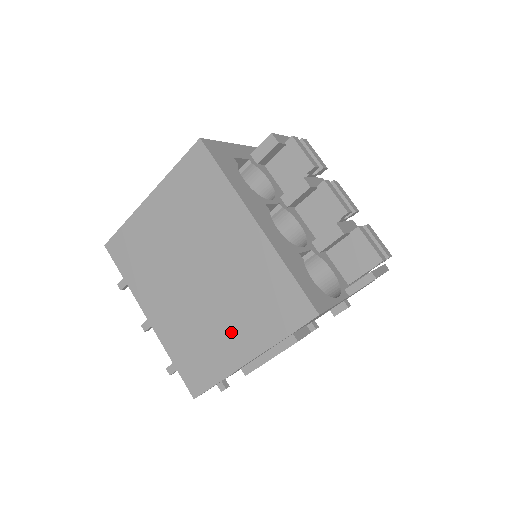
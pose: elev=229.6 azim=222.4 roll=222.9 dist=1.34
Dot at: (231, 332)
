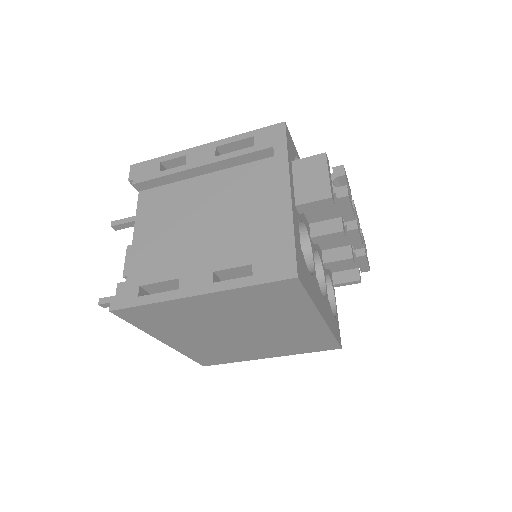
Dot at: (260, 350)
